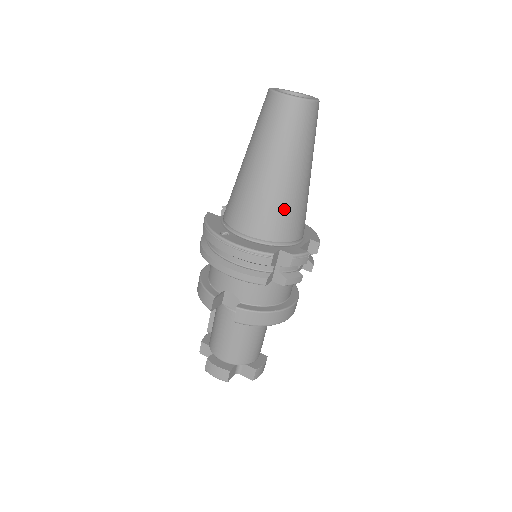
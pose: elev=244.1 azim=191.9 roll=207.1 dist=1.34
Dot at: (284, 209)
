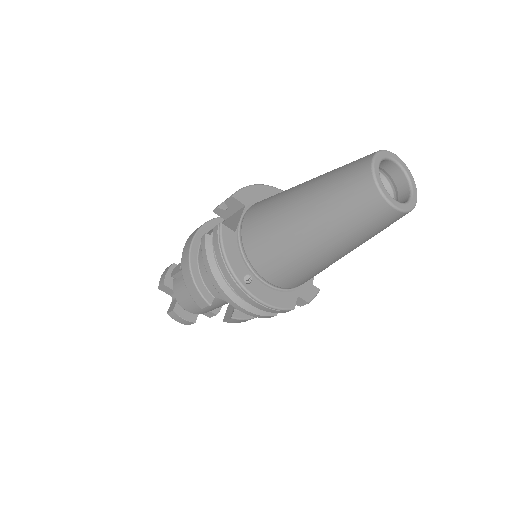
Dot at: (320, 271)
